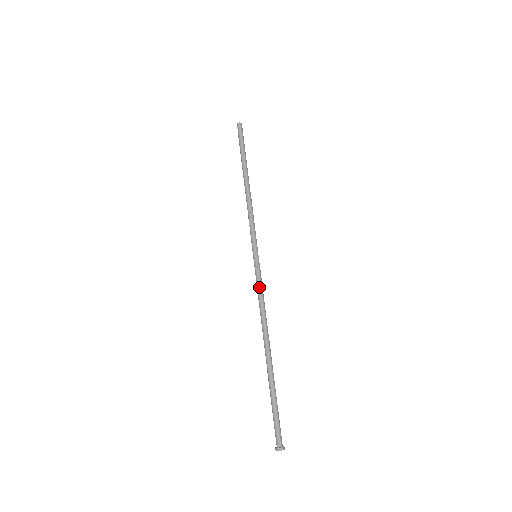
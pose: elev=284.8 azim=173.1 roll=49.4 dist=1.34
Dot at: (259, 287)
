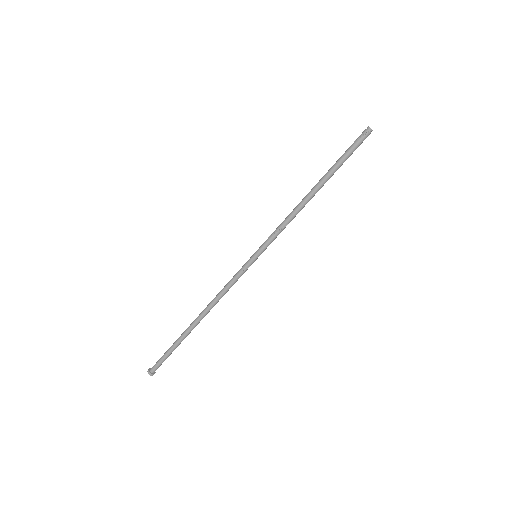
Dot at: (236, 281)
